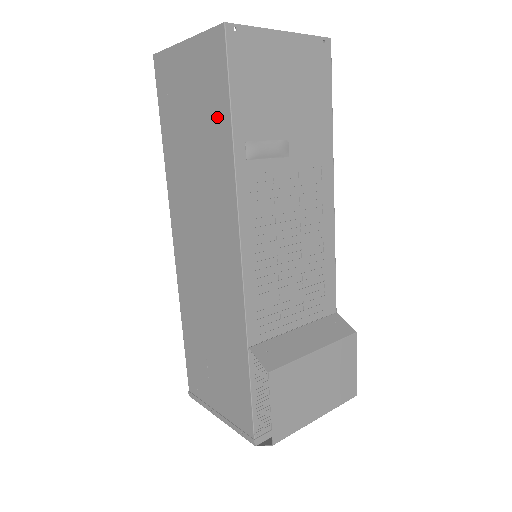
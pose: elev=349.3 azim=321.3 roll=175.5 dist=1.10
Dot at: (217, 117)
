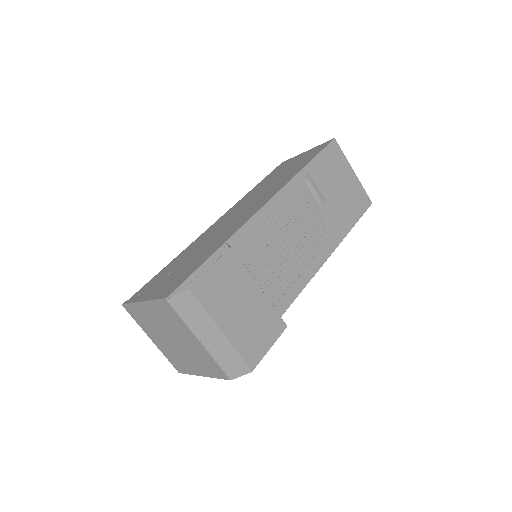
Dot at: (302, 163)
